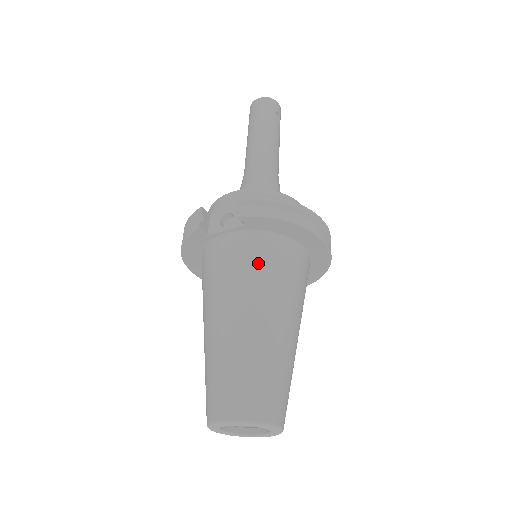
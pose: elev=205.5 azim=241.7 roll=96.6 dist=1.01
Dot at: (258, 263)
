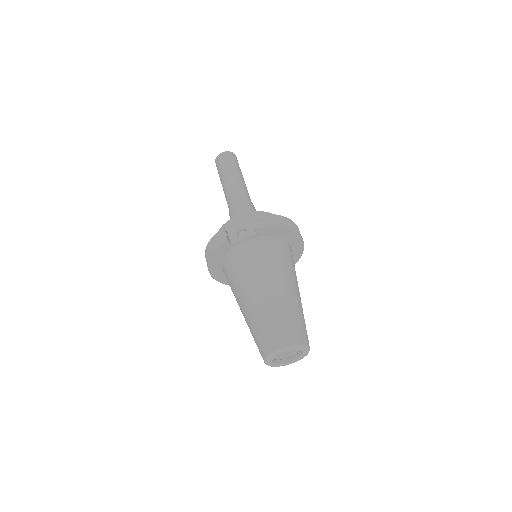
Dot at: (271, 256)
